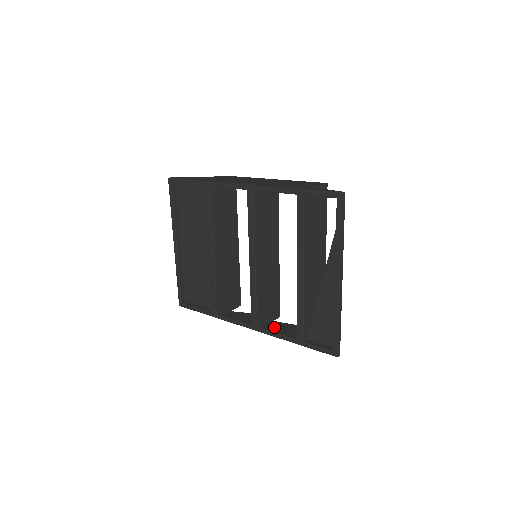
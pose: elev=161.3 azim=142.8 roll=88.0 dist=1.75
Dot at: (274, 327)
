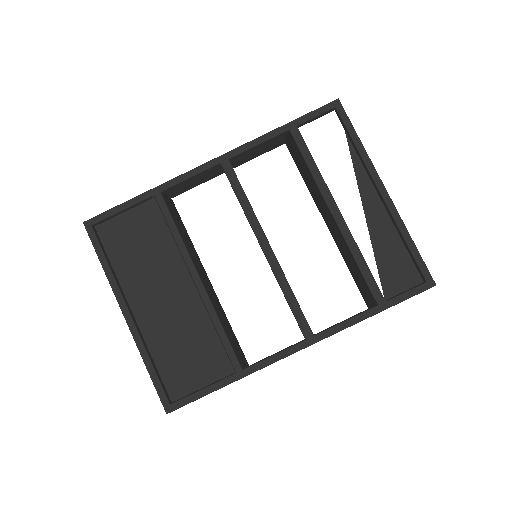
Dot at: occluded
